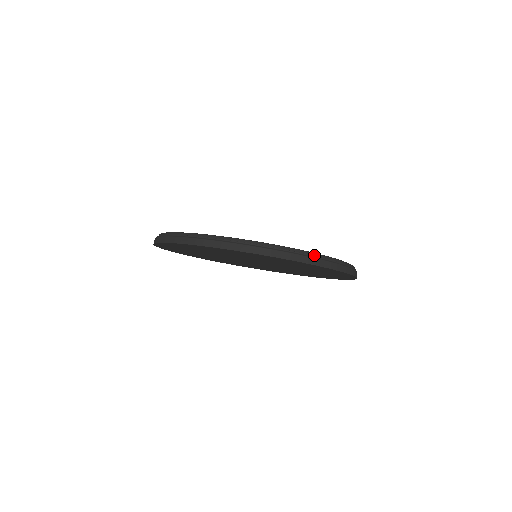
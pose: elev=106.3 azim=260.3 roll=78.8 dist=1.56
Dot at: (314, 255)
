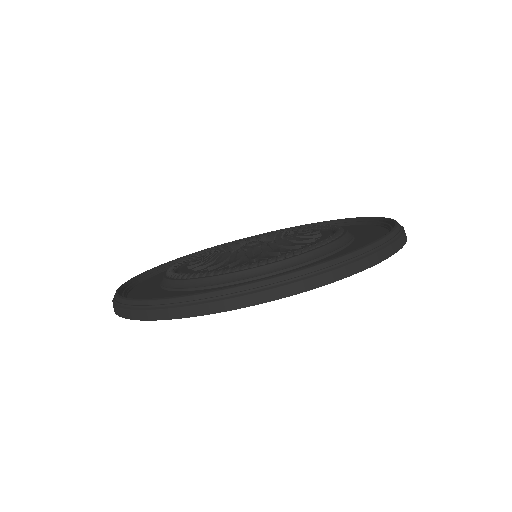
Dot at: (338, 262)
